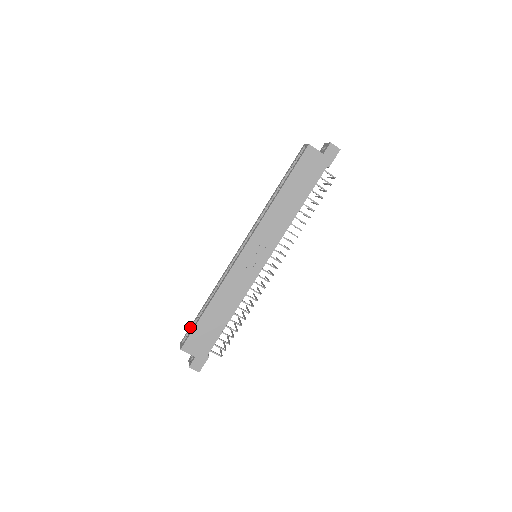
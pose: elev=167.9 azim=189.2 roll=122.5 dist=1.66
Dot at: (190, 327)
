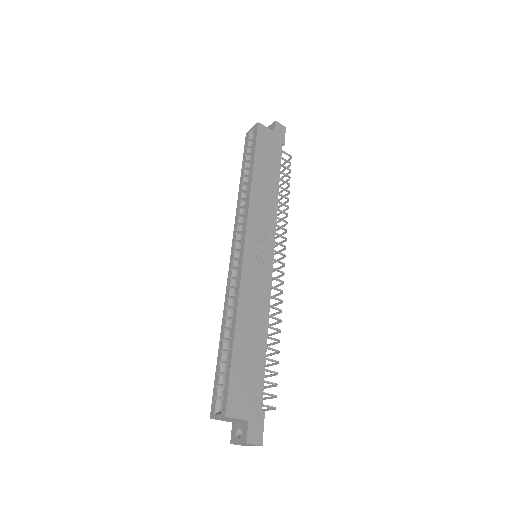
Dot at: (215, 385)
